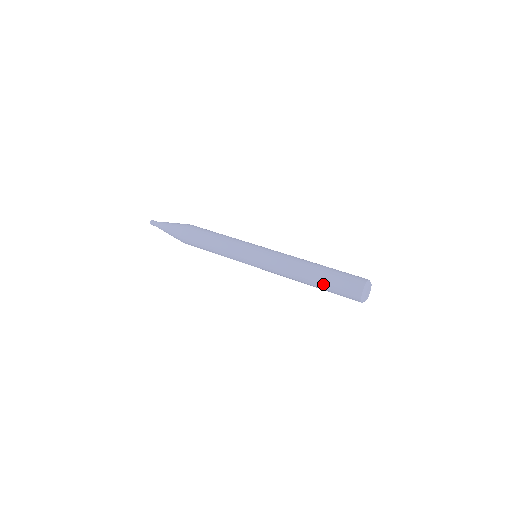
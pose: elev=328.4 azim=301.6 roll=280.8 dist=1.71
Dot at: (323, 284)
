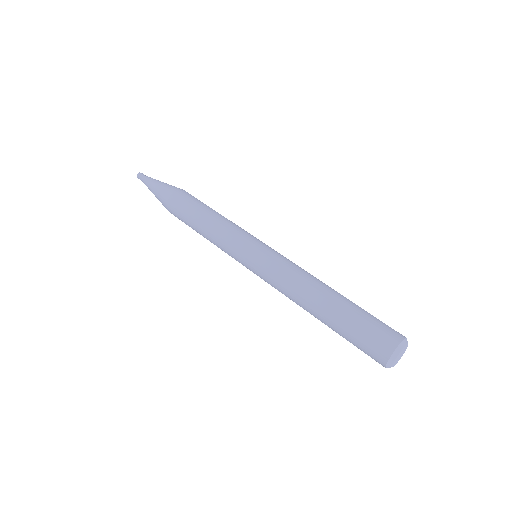
Dot at: (339, 320)
